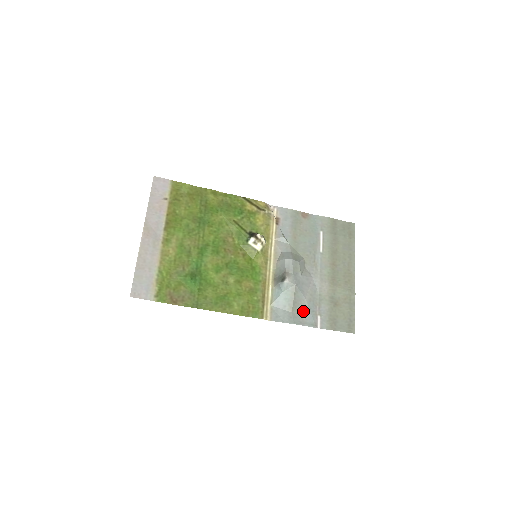
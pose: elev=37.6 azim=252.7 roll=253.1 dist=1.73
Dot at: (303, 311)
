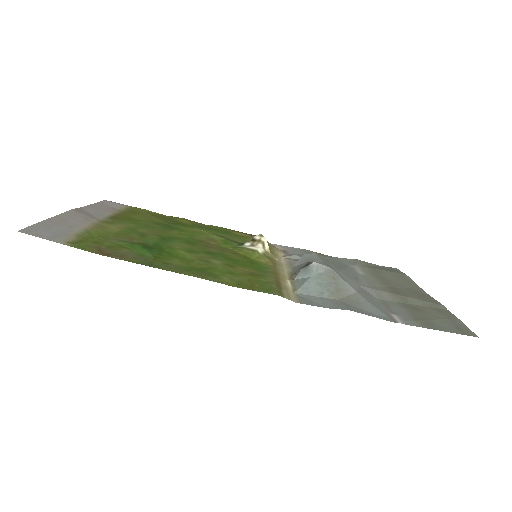
Dot at: (359, 302)
